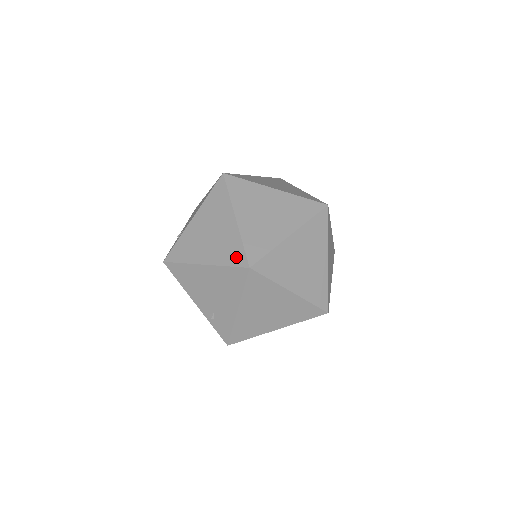
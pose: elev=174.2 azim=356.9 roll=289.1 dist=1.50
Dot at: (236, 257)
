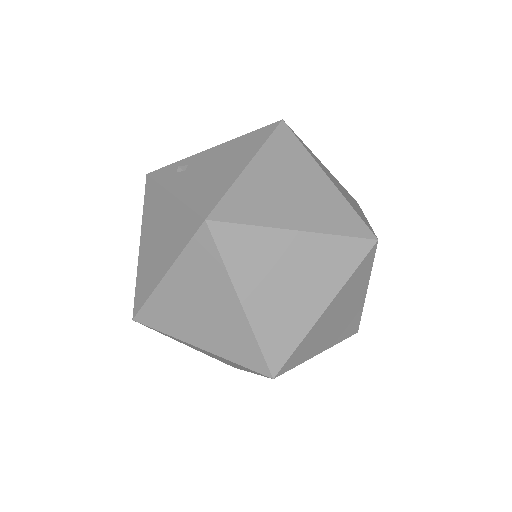
Dot at: (139, 295)
